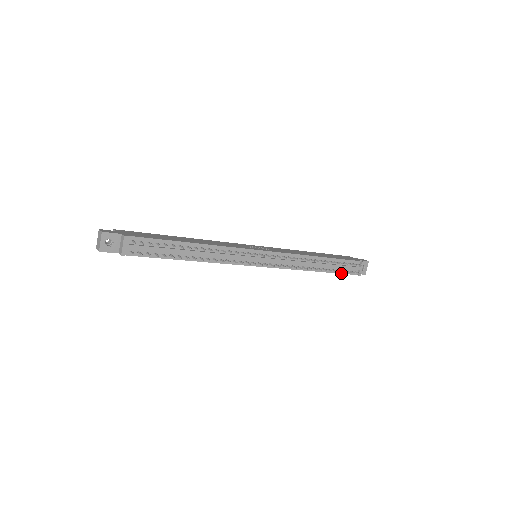
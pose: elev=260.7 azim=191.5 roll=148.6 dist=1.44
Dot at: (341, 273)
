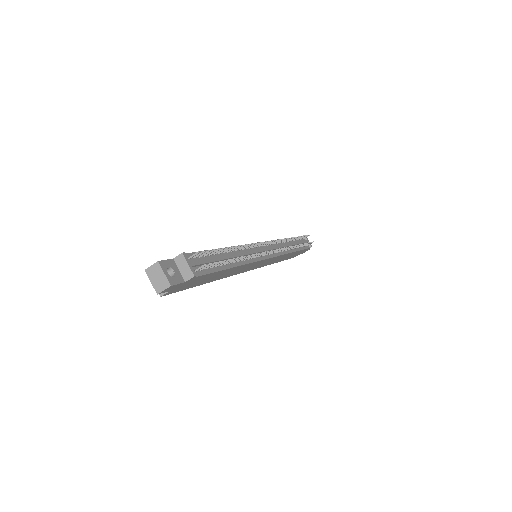
Dot at: (303, 249)
